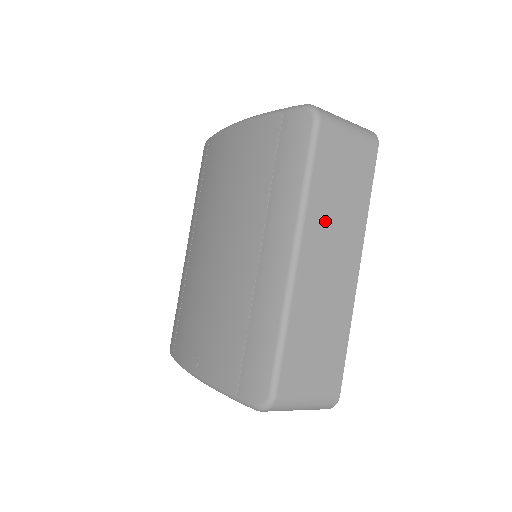
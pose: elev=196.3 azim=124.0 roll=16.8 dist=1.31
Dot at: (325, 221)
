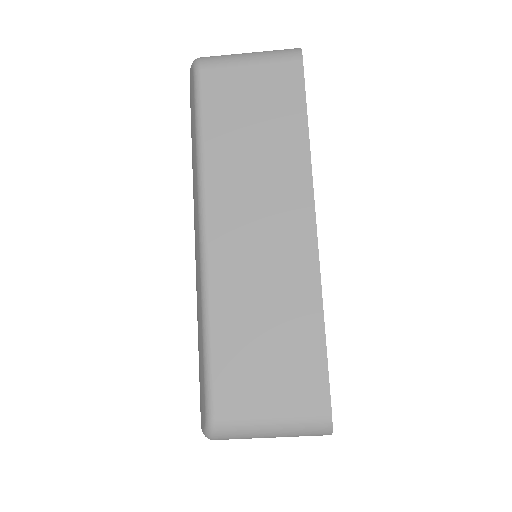
Dot at: (237, 176)
